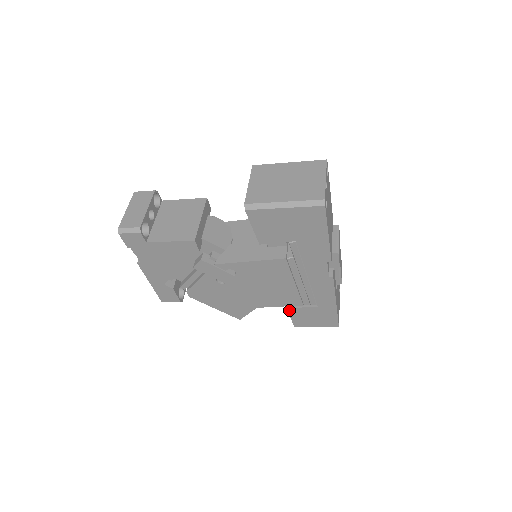
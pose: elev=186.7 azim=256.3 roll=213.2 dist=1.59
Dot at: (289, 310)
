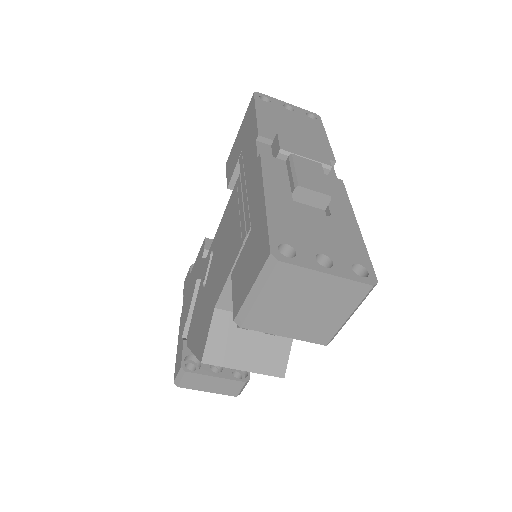
Dot at: (233, 277)
